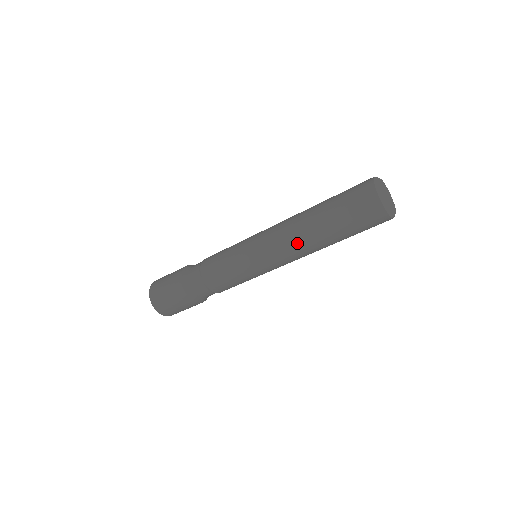
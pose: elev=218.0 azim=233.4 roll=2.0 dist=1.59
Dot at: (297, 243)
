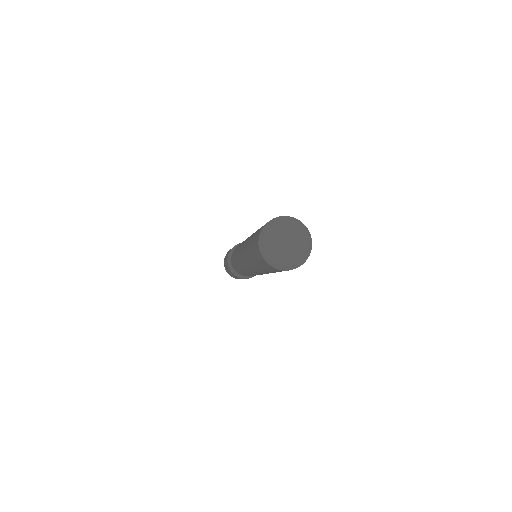
Dot at: occluded
